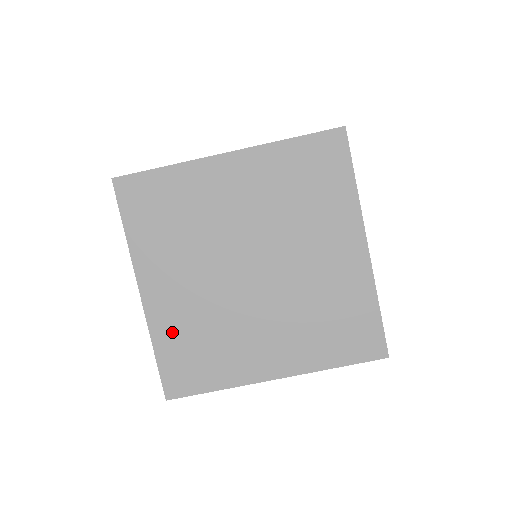
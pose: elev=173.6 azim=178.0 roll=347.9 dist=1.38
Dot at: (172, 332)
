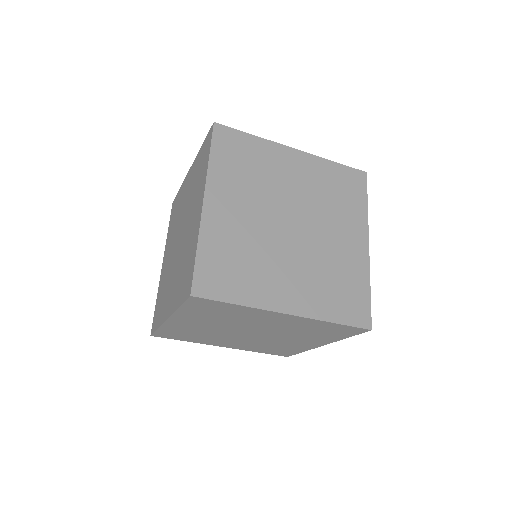
Dot at: (218, 242)
